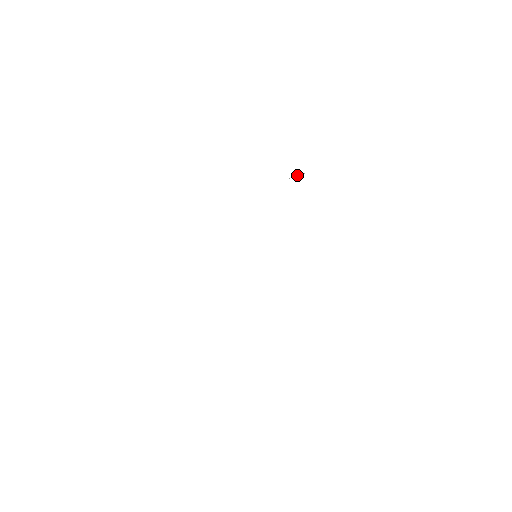
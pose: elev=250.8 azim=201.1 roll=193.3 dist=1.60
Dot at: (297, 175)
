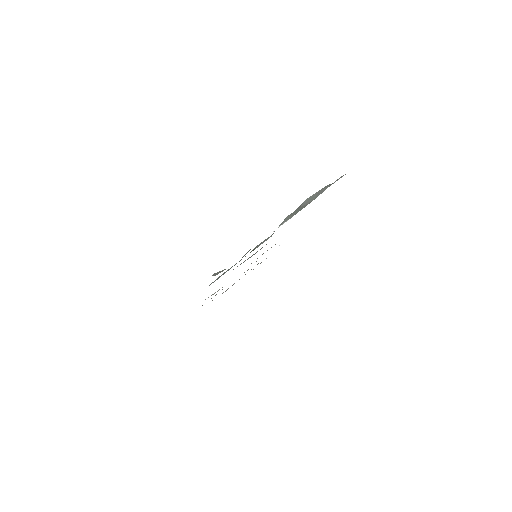
Dot at: occluded
